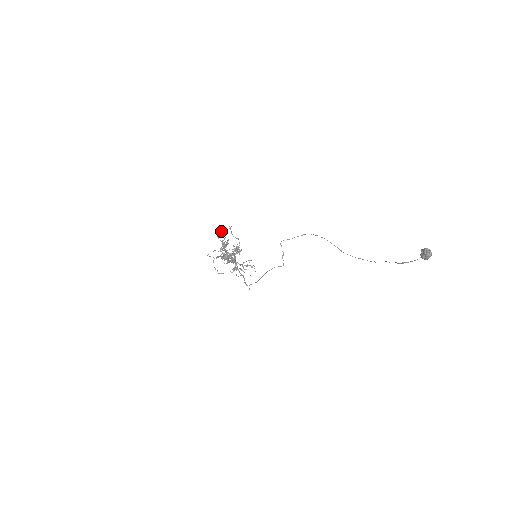
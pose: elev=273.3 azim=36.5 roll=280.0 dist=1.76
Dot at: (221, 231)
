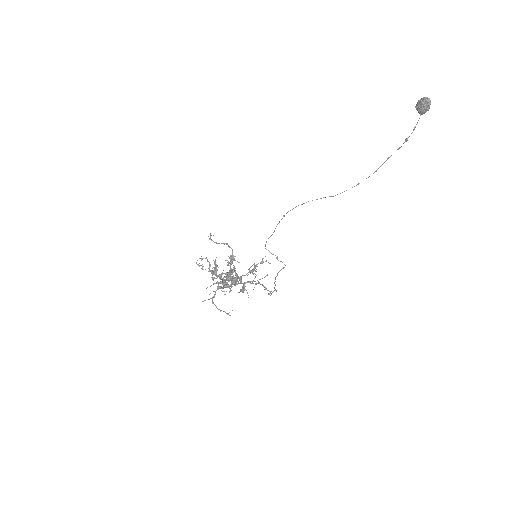
Dot at: (200, 258)
